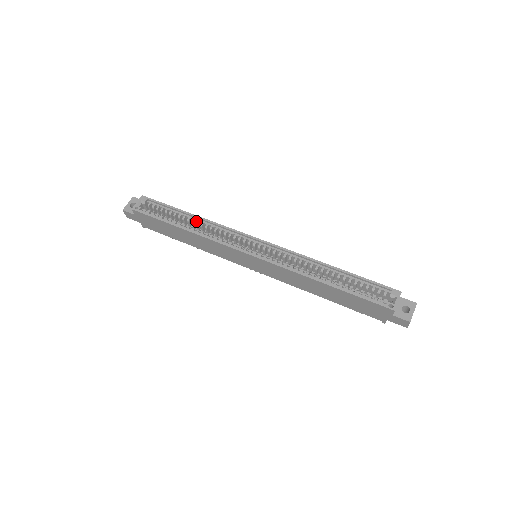
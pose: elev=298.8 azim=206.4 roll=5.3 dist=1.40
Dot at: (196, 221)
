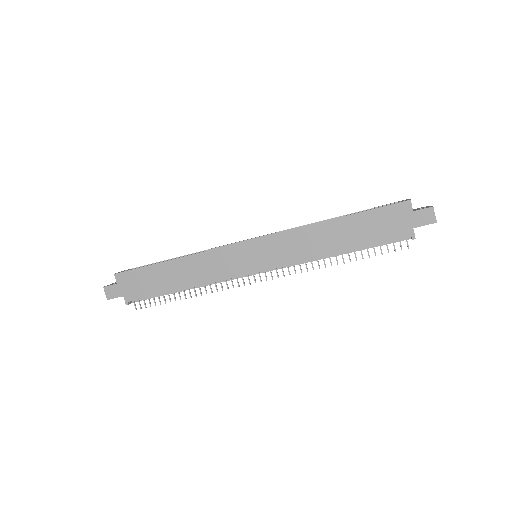
Dot at: occluded
